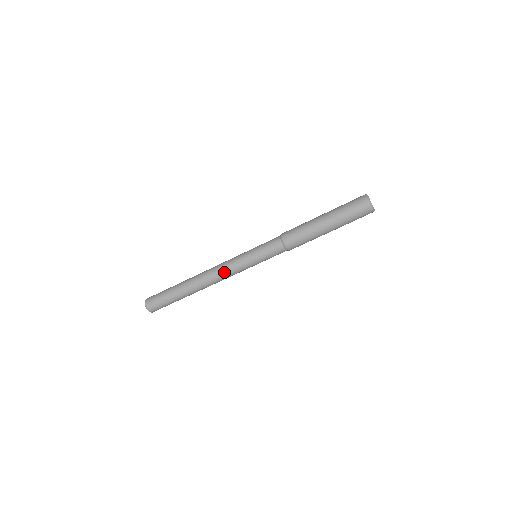
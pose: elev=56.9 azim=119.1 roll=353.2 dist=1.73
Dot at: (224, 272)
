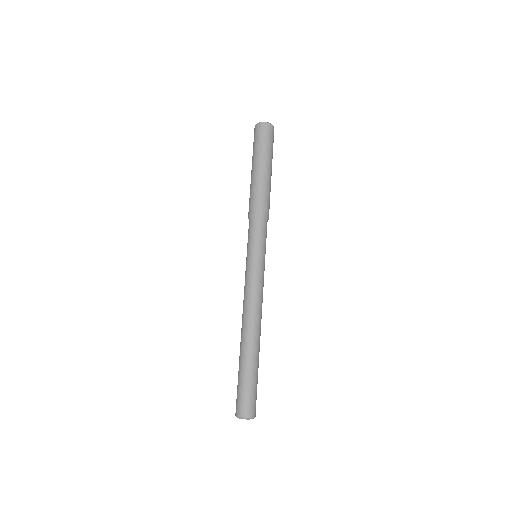
Dot at: (251, 295)
